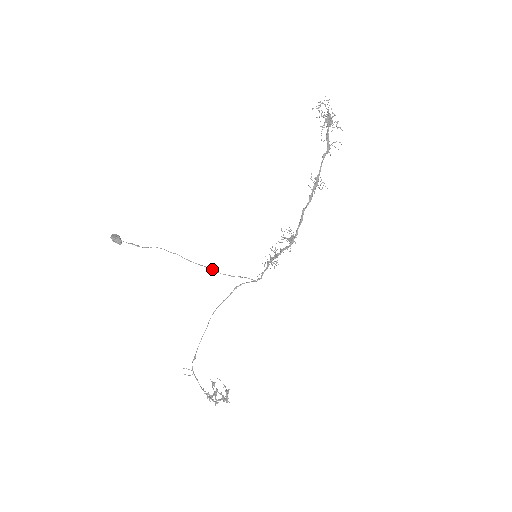
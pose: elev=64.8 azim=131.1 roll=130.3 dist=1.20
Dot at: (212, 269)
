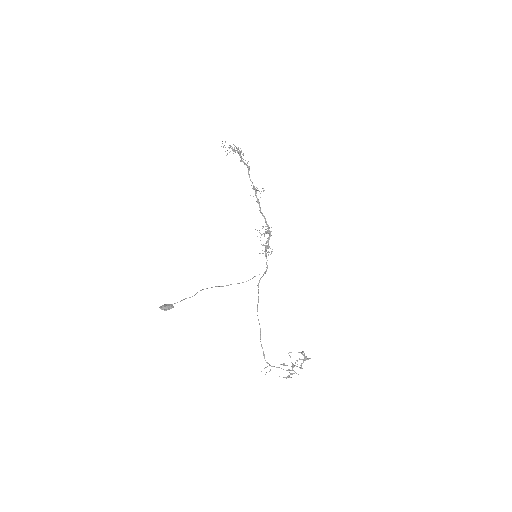
Dot at: (239, 283)
